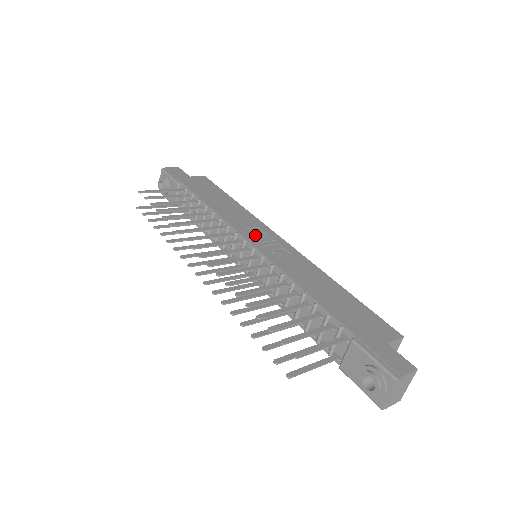
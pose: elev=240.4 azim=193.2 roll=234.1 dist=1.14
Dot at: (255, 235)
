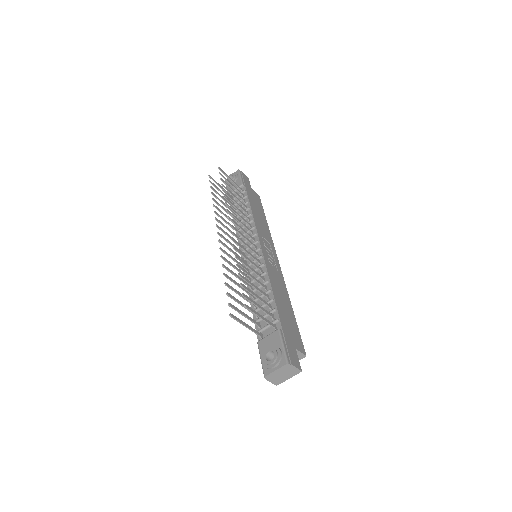
Dot at: (265, 244)
